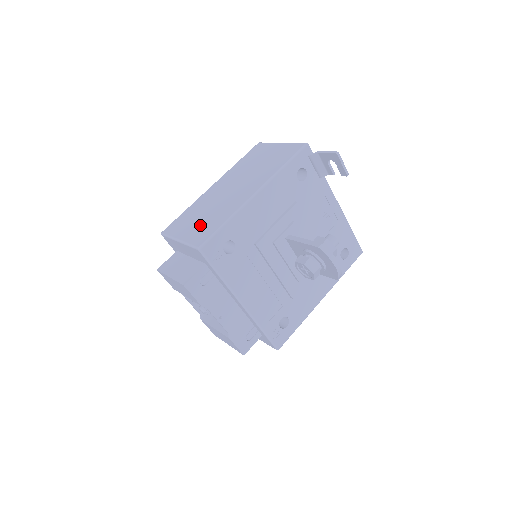
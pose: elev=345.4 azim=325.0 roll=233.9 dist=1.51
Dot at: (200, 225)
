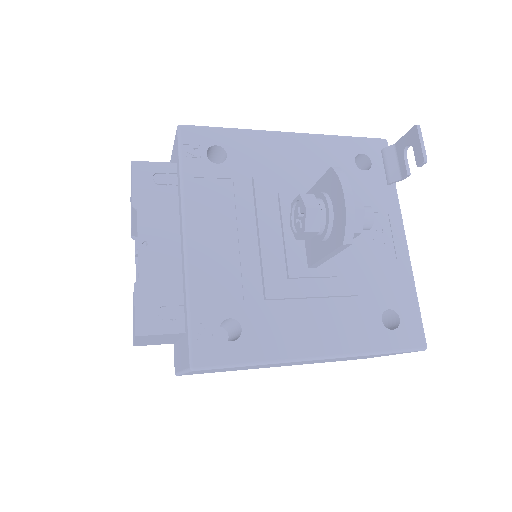
Dot at: occluded
